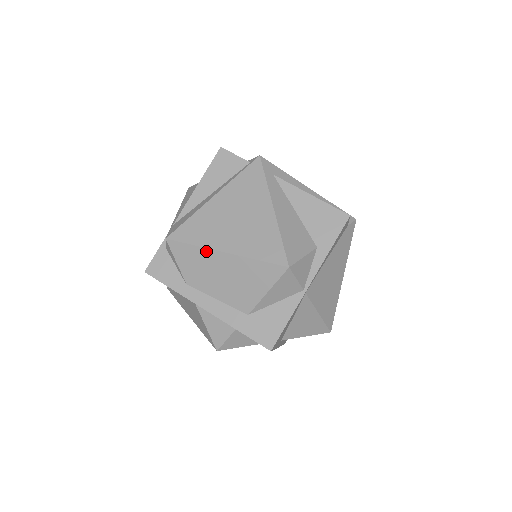
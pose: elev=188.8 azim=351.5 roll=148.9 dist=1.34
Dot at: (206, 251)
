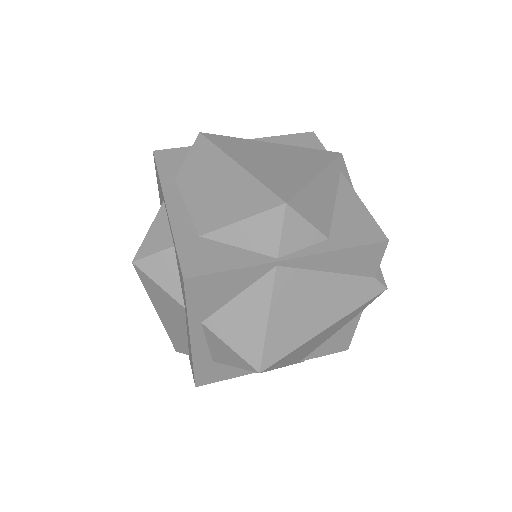
Dot at: (222, 156)
